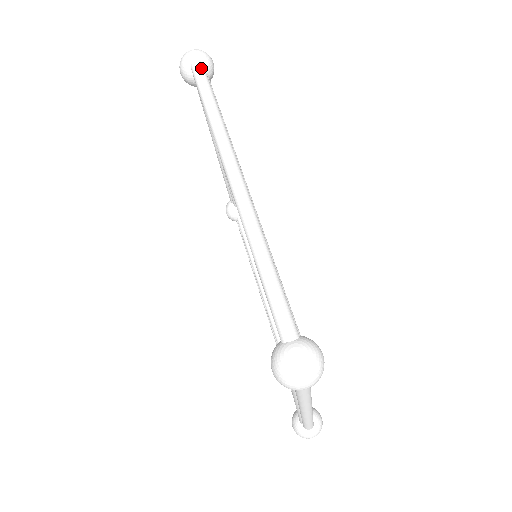
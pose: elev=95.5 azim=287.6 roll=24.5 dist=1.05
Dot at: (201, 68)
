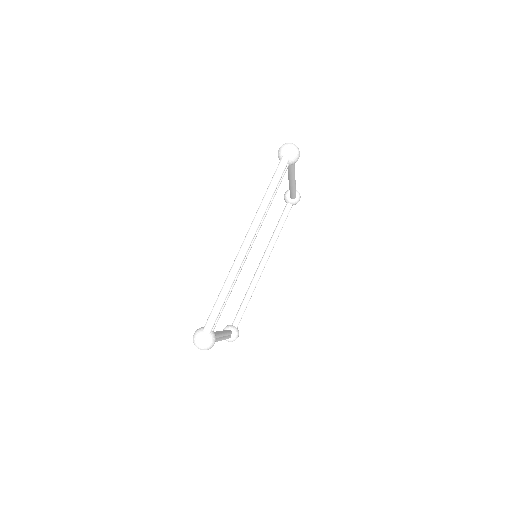
Dot at: (285, 164)
